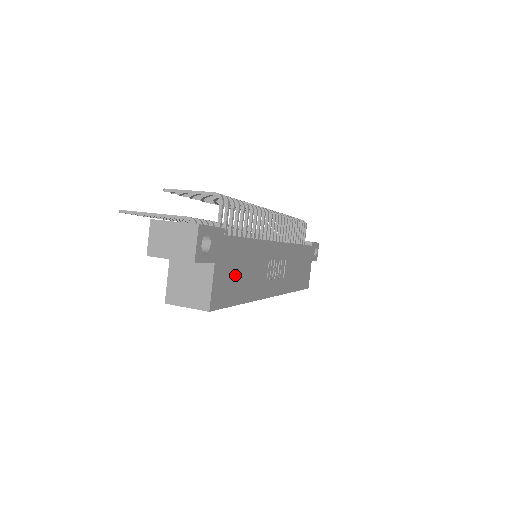
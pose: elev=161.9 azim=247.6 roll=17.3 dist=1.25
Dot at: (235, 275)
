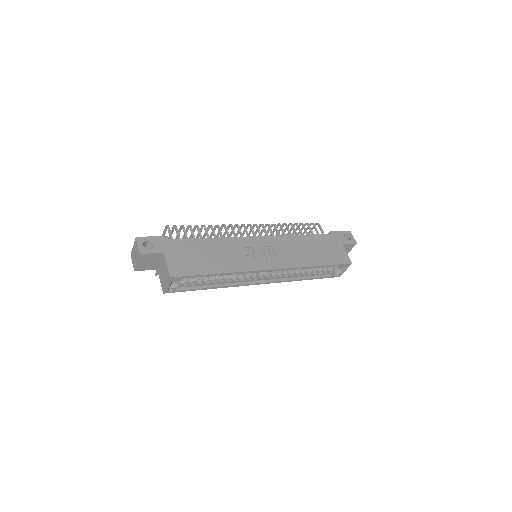
Dot at: (196, 258)
